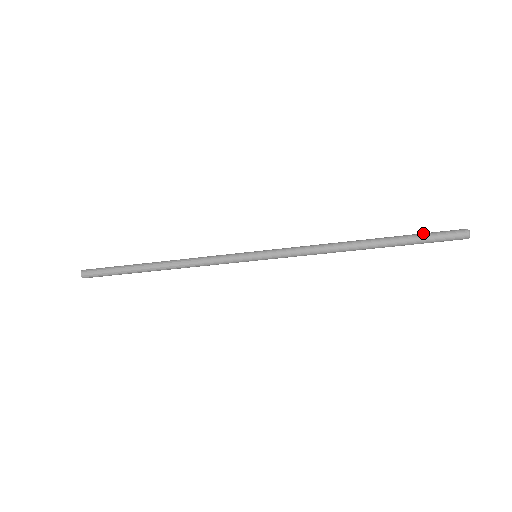
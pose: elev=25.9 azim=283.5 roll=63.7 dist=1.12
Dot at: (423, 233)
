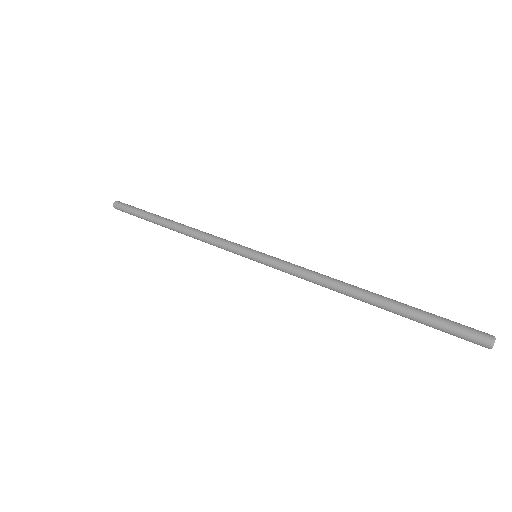
Dot at: occluded
